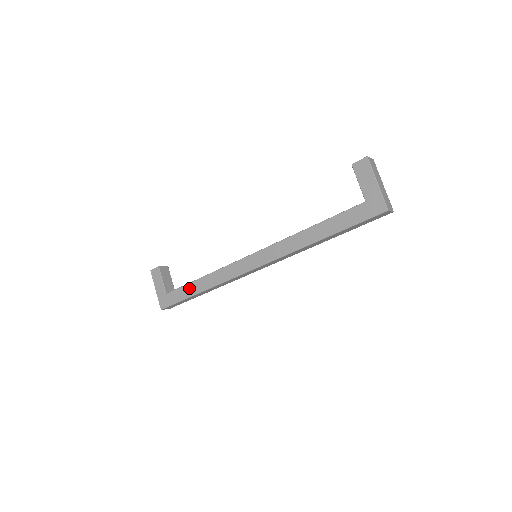
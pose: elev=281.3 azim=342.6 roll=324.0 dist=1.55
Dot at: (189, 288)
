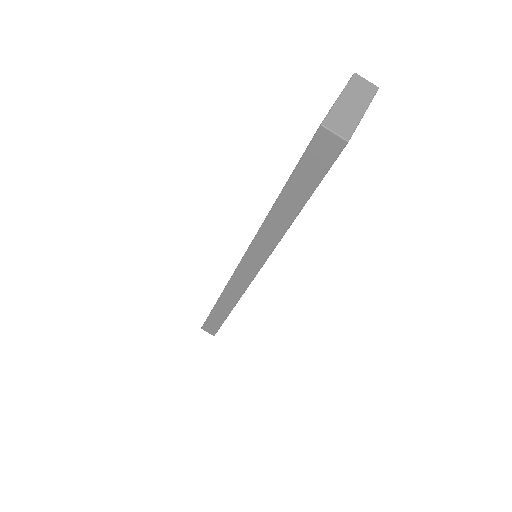
Dot at: occluded
